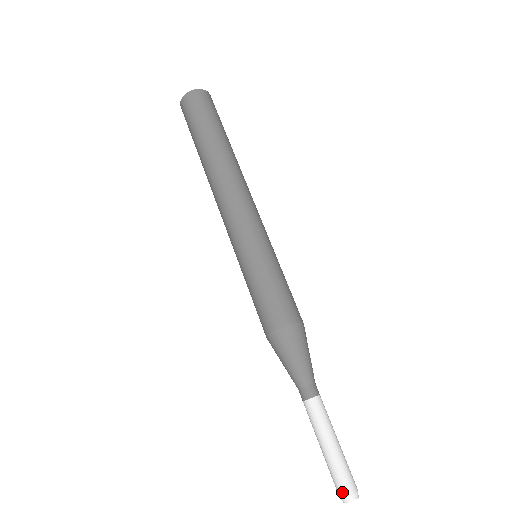
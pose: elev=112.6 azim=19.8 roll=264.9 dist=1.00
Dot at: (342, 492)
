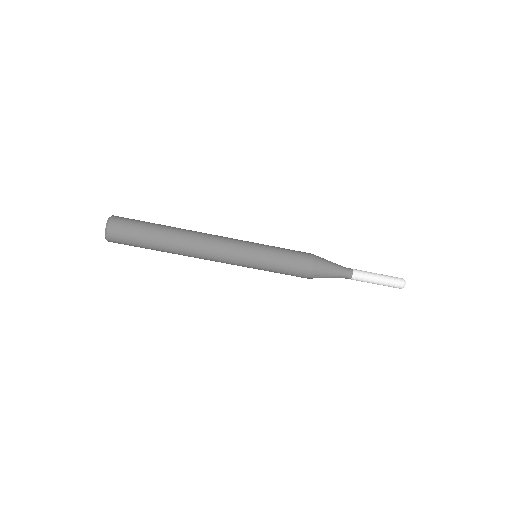
Dot at: occluded
